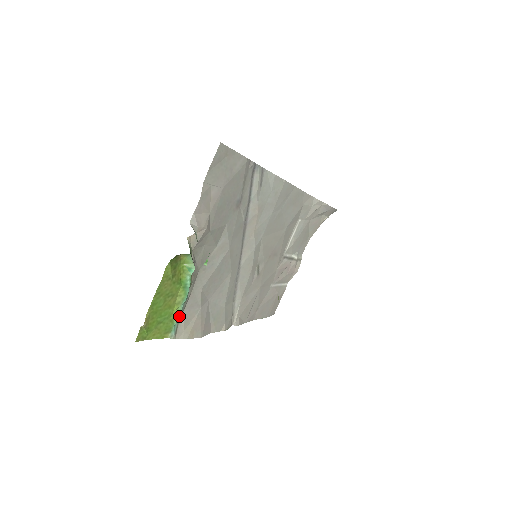
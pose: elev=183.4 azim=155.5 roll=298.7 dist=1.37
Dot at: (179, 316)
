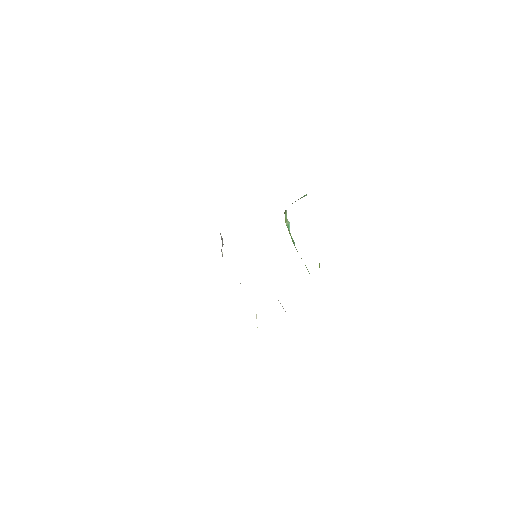
Dot at: occluded
